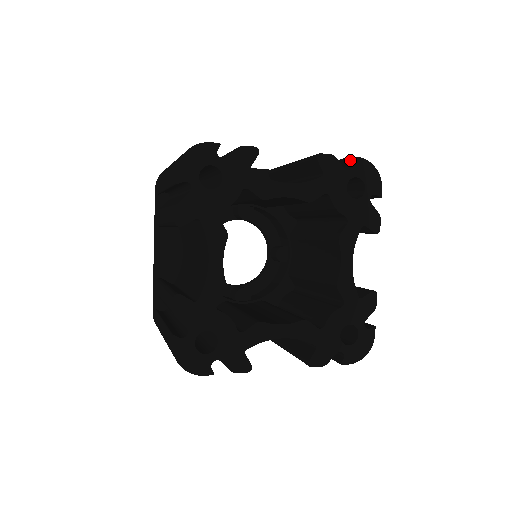
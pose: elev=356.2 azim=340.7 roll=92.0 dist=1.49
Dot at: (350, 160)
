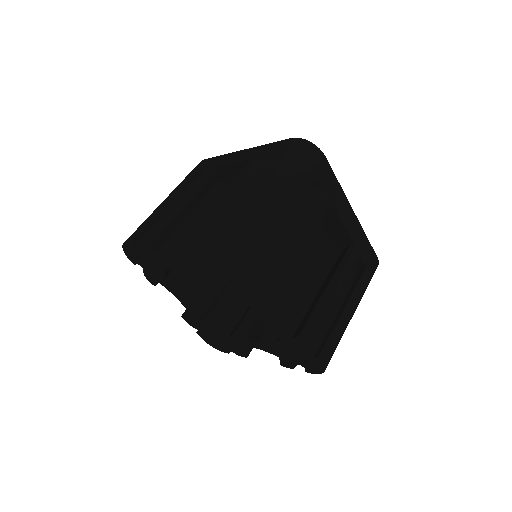
Dot at: (317, 356)
